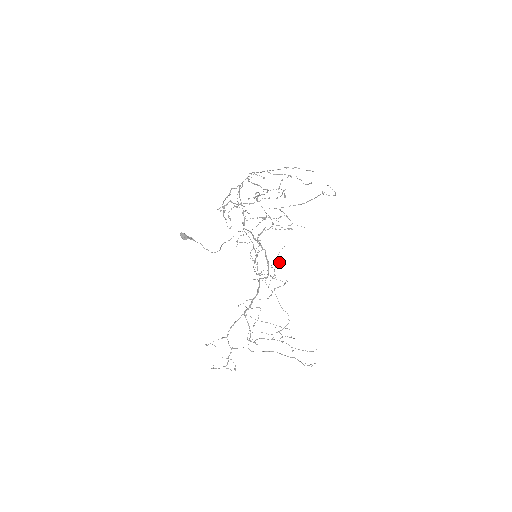
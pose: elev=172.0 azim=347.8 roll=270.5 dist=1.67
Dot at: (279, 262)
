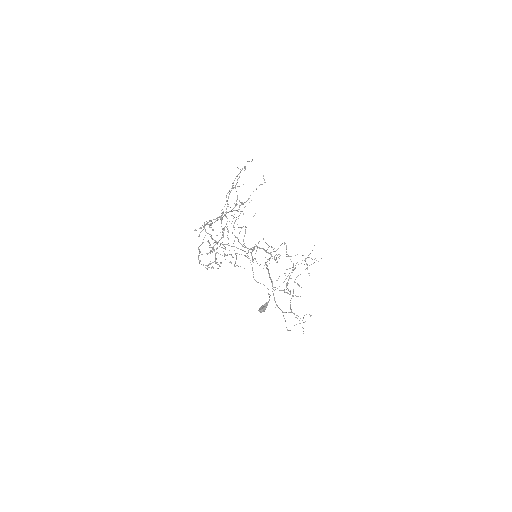
Dot at: occluded
